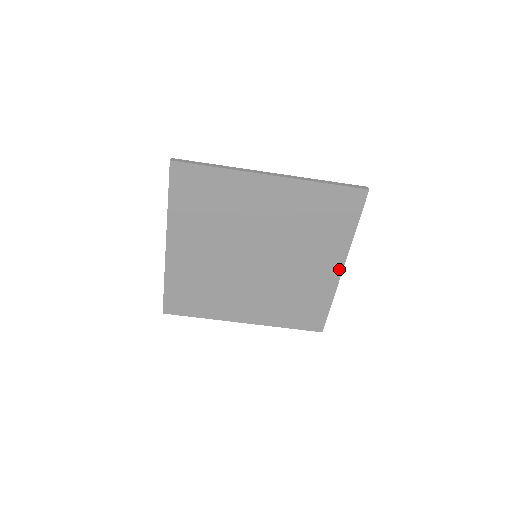
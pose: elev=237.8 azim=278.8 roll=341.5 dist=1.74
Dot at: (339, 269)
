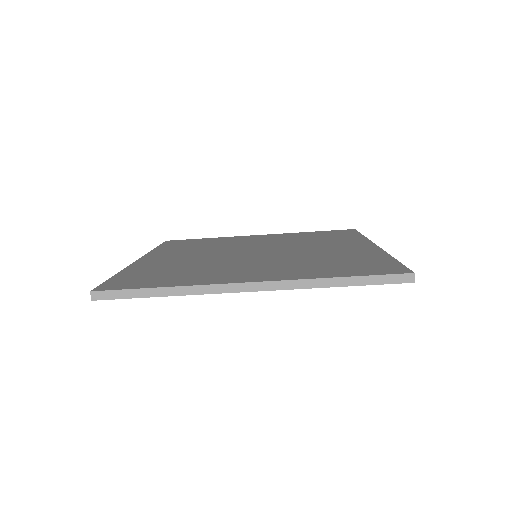
Dot at: occluded
